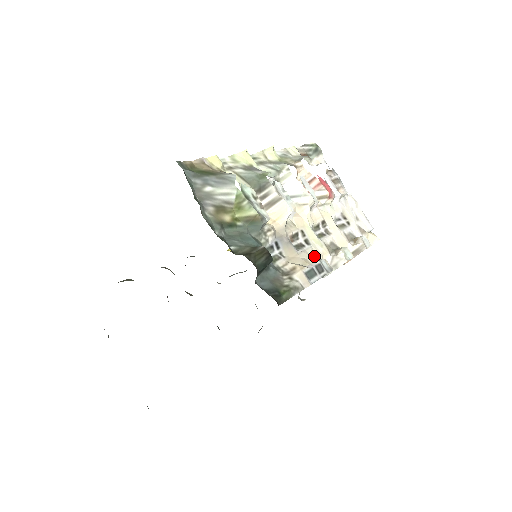
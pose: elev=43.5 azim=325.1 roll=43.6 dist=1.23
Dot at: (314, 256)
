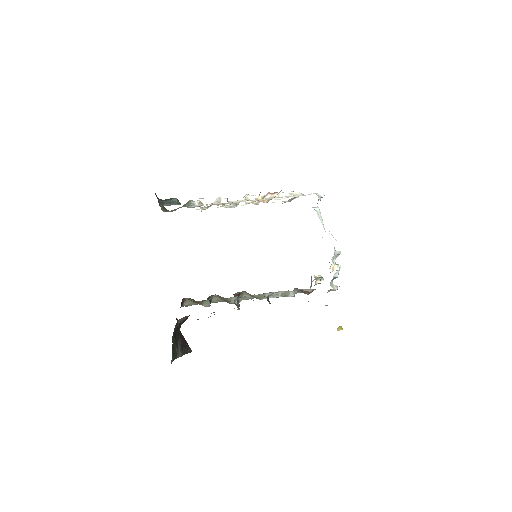
Dot at: occluded
